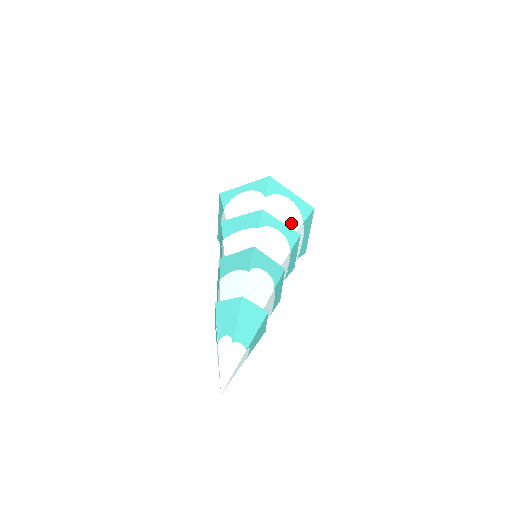
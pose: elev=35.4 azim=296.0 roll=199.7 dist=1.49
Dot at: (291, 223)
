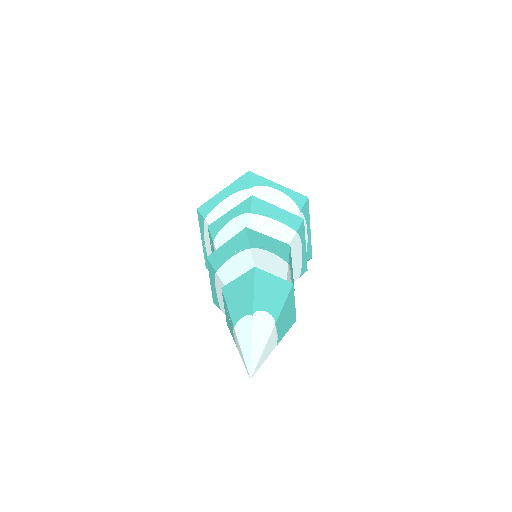
Dot at: occluded
